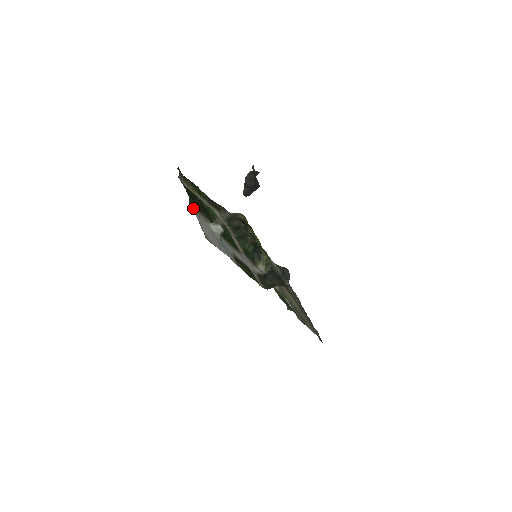
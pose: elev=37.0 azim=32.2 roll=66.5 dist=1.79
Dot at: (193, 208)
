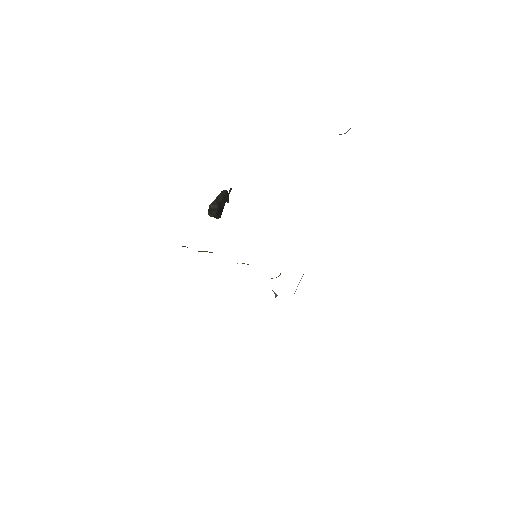
Dot at: occluded
